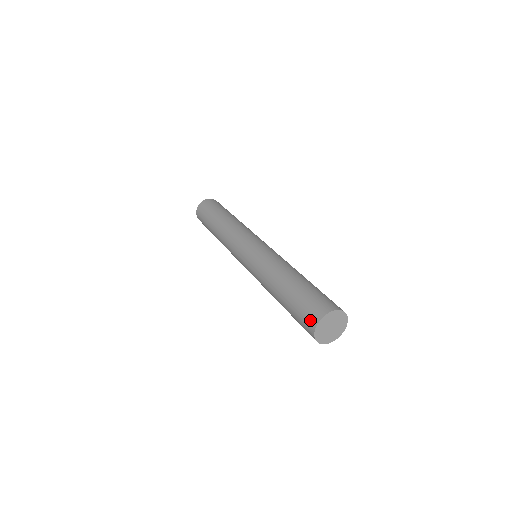
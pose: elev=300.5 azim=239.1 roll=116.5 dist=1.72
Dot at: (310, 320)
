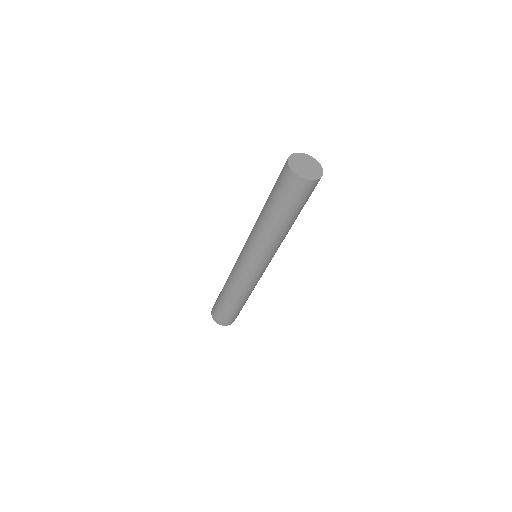
Dot at: (285, 173)
